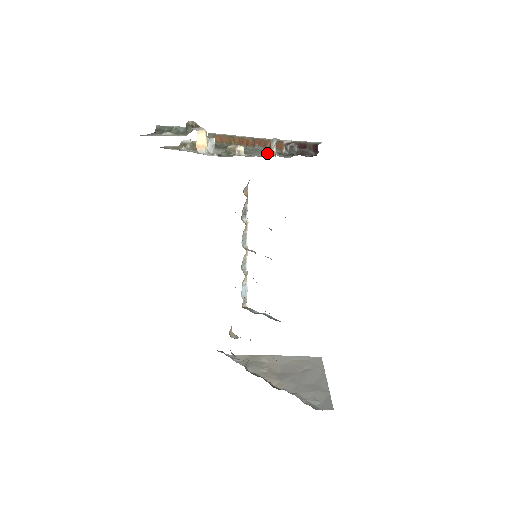
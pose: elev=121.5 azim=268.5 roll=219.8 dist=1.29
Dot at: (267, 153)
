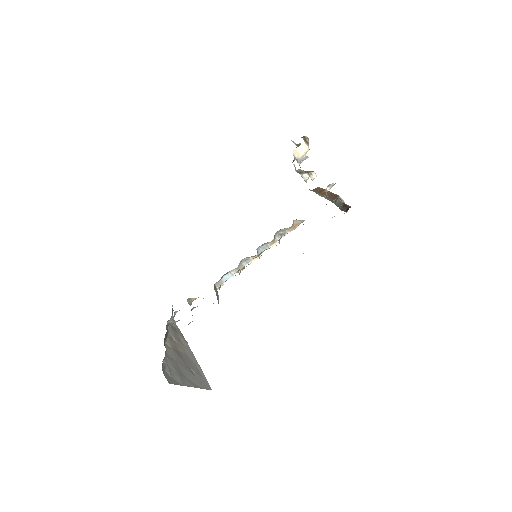
Dot at: (326, 198)
